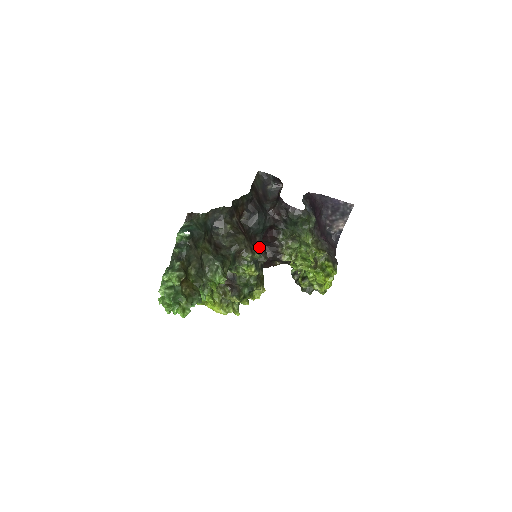
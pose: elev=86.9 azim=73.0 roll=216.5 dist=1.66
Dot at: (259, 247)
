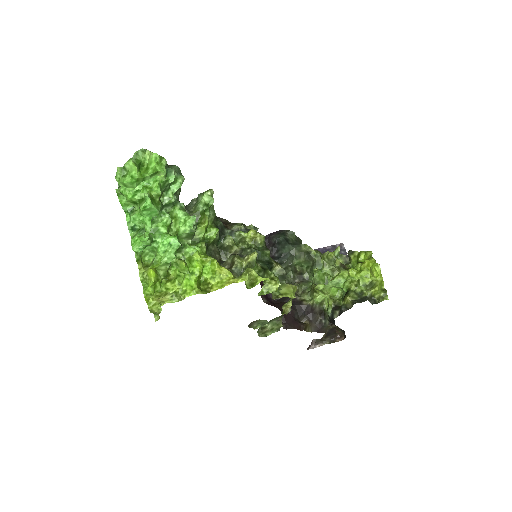
Dot at: occluded
